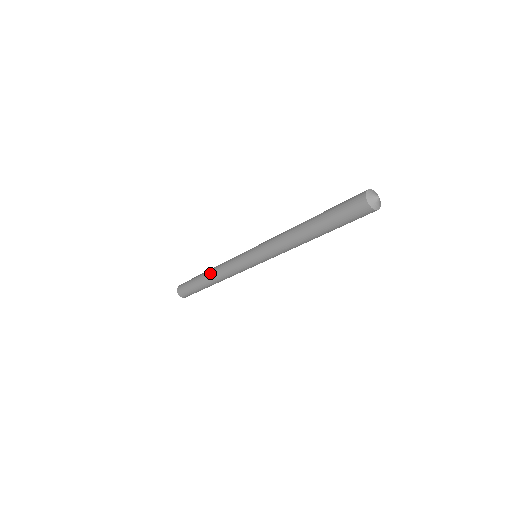
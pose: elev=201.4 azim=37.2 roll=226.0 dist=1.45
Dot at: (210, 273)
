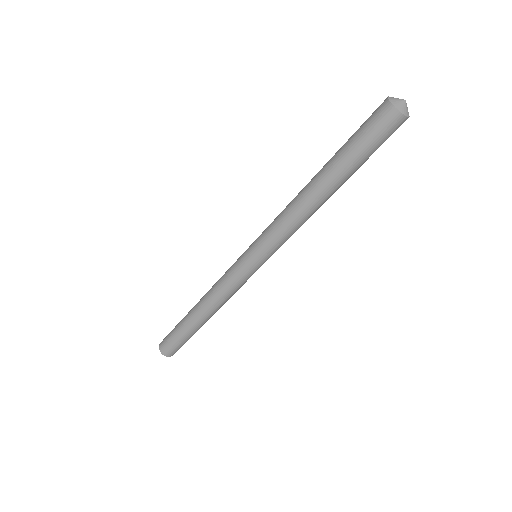
Dot at: (202, 297)
